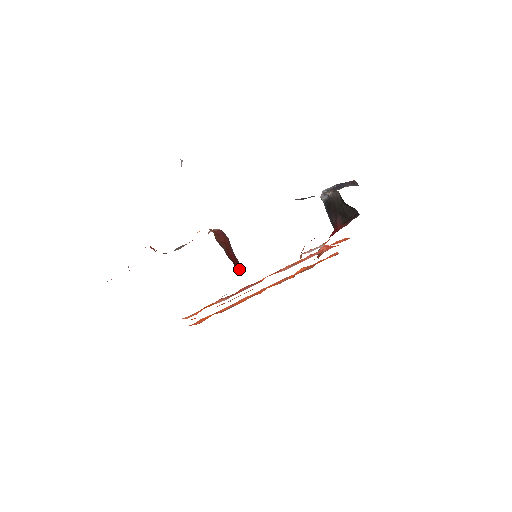
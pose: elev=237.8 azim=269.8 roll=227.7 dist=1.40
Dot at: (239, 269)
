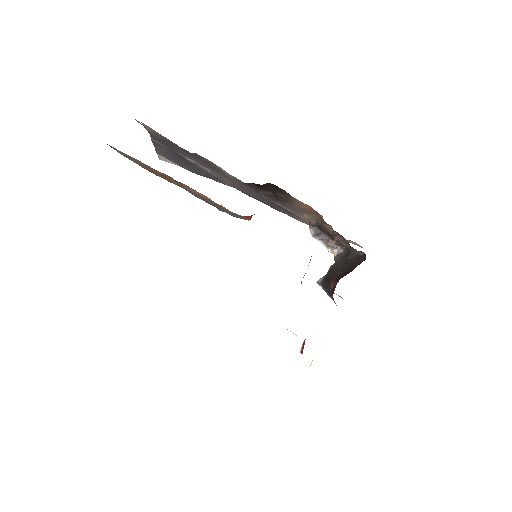
Dot at: occluded
